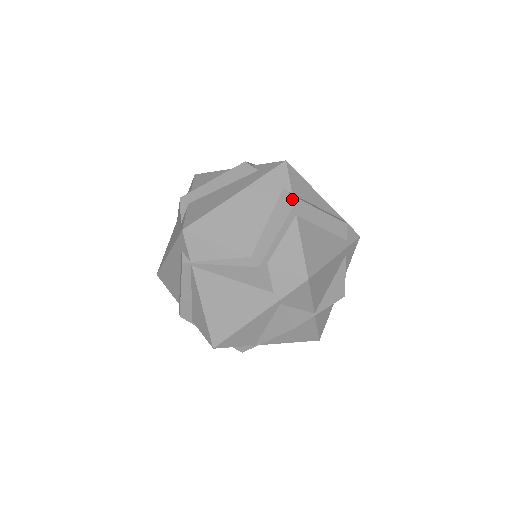
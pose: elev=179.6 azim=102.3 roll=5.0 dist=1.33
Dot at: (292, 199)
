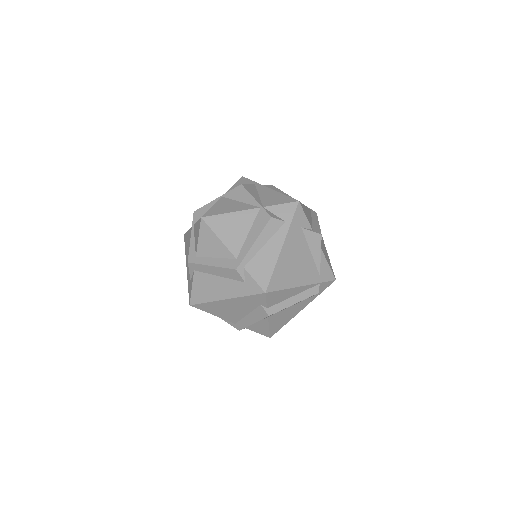
Dot at: (265, 314)
